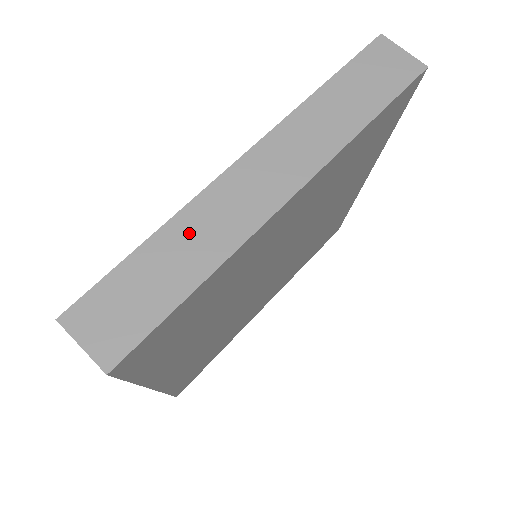
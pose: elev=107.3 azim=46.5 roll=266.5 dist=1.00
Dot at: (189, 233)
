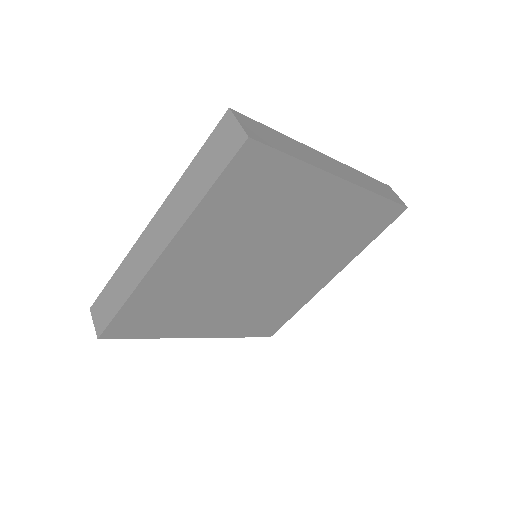
Dot at: (299, 147)
